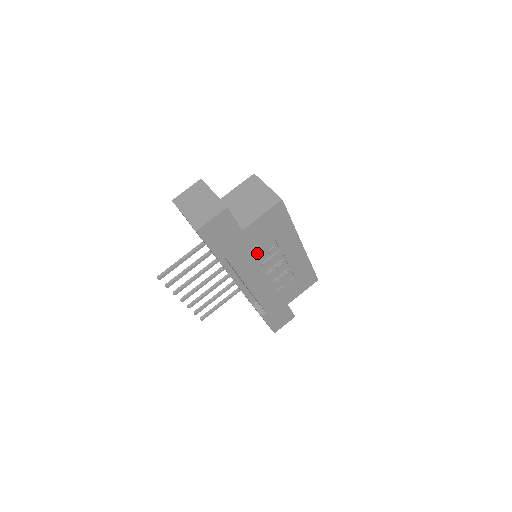
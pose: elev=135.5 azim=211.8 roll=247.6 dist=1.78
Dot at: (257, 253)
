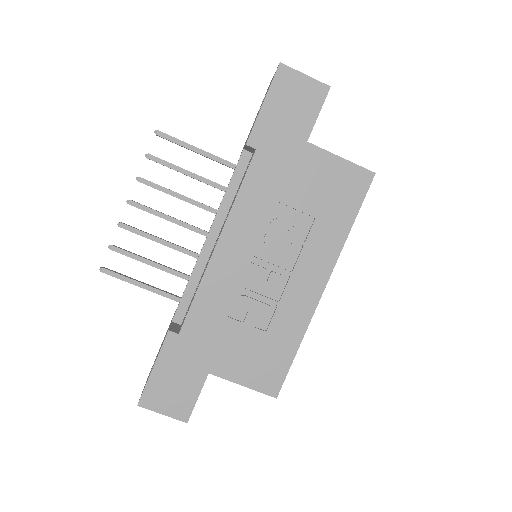
Dot at: (281, 207)
